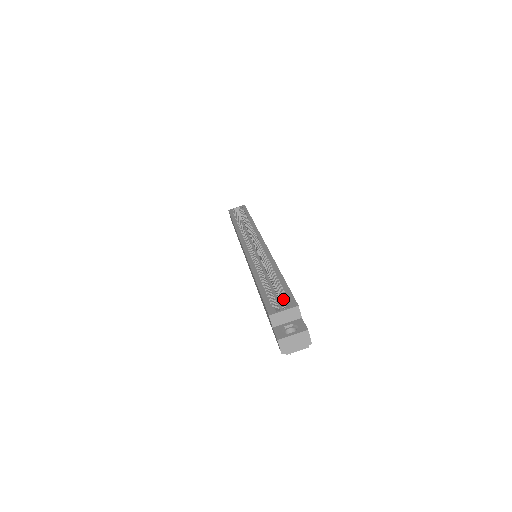
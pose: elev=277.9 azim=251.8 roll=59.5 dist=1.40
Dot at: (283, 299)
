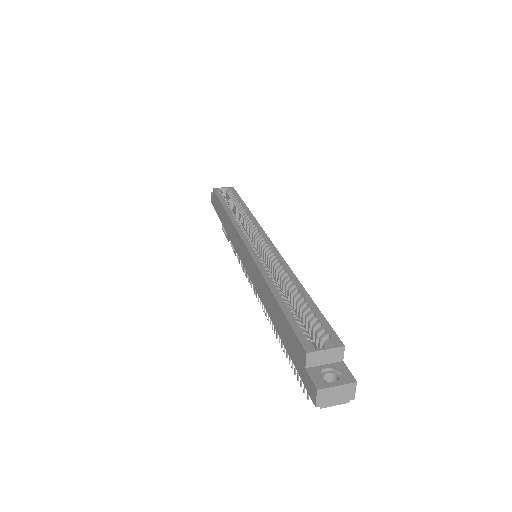
Dot at: (318, 330)
